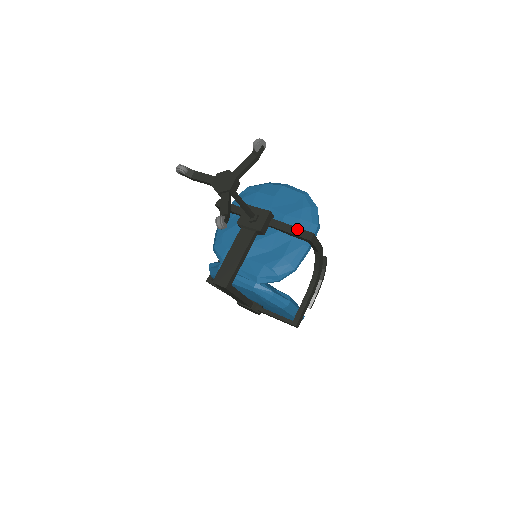
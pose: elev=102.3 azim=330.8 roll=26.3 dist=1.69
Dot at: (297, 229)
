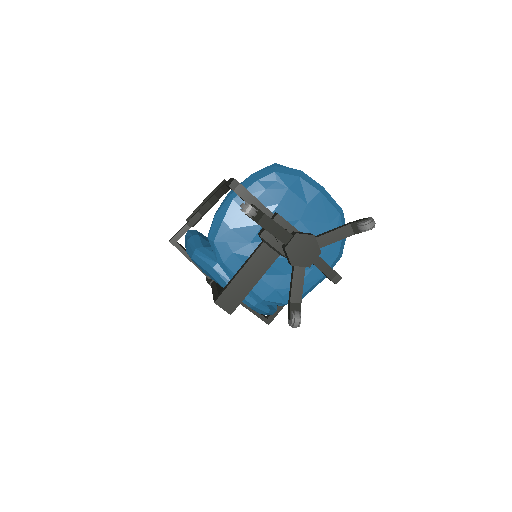
Dot at: (326, 265)
